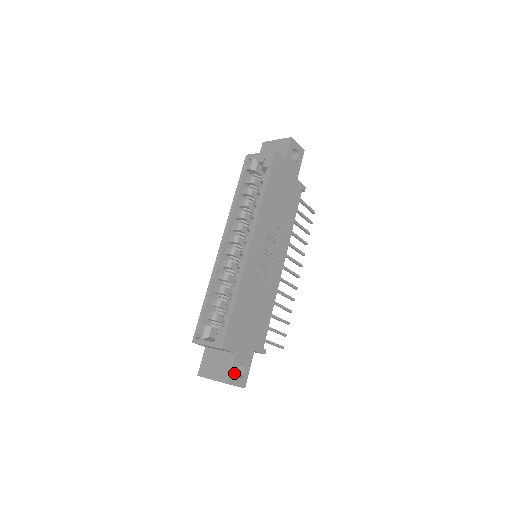
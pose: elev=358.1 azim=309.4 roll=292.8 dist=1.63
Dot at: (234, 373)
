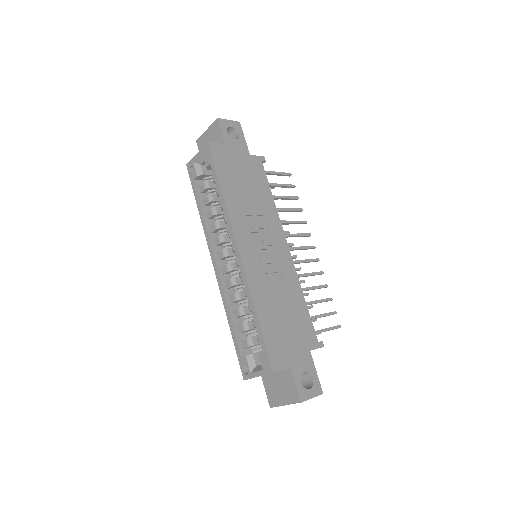
Dot at: (302, 387)
